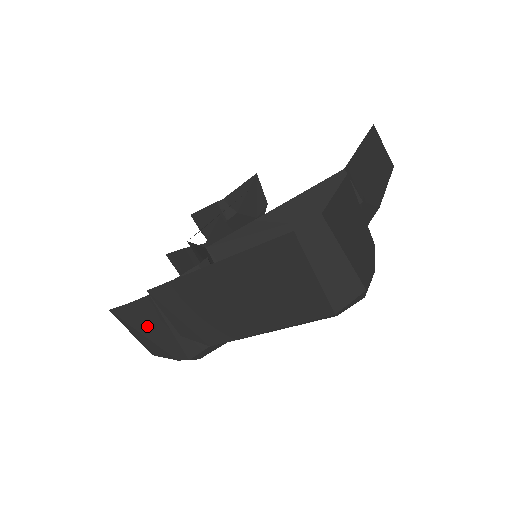
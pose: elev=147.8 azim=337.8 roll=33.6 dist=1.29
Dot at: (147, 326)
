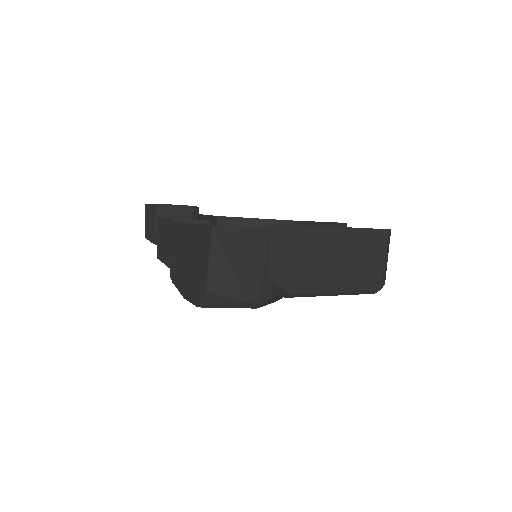
Dot at: (243, 256)
